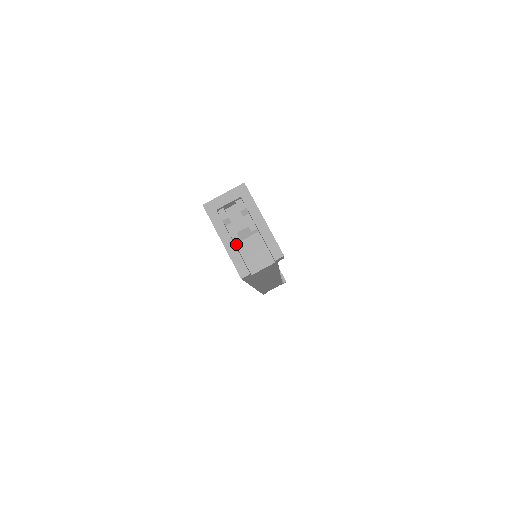
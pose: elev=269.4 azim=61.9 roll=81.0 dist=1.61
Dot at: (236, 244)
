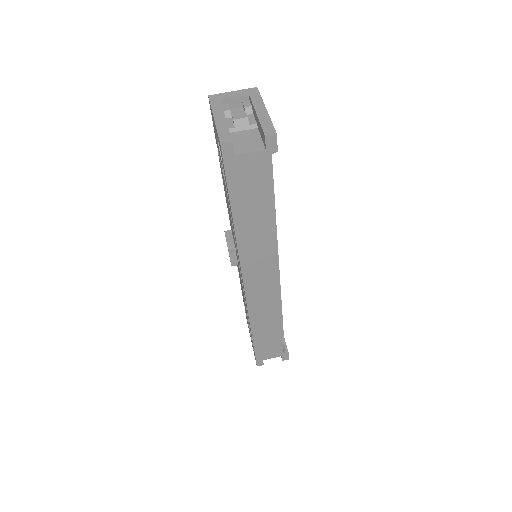
Dot at: occluded
